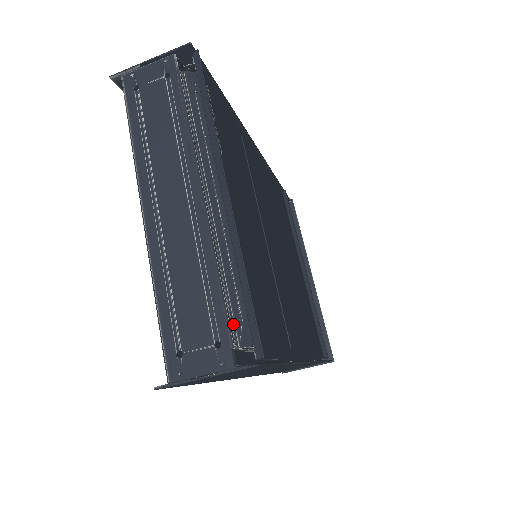
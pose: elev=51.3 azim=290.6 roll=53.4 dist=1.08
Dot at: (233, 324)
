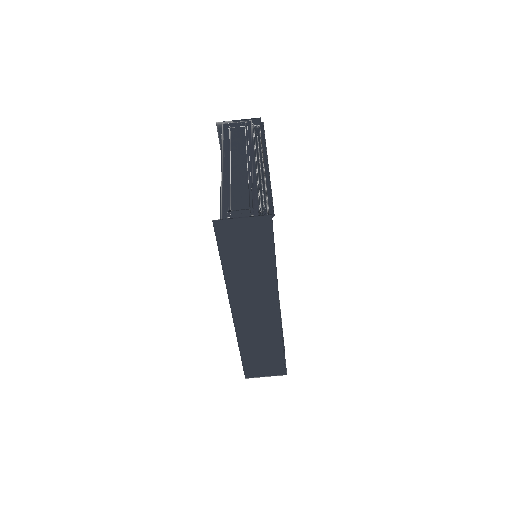
Dot at: (260, 206)
